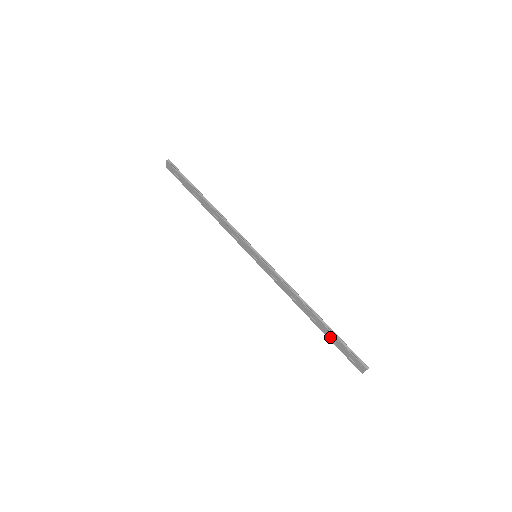
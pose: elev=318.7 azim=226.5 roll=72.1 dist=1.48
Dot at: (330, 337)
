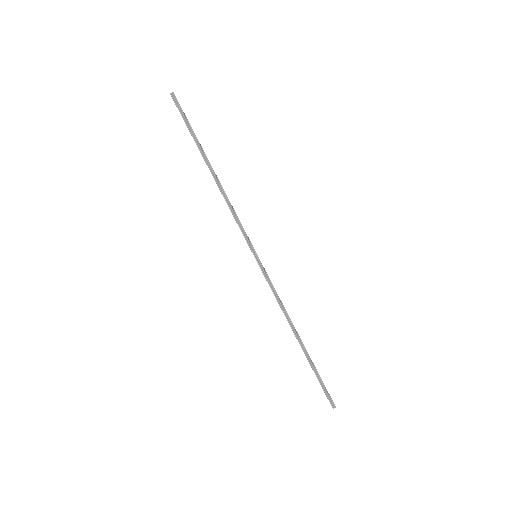
Dot at: occluded
